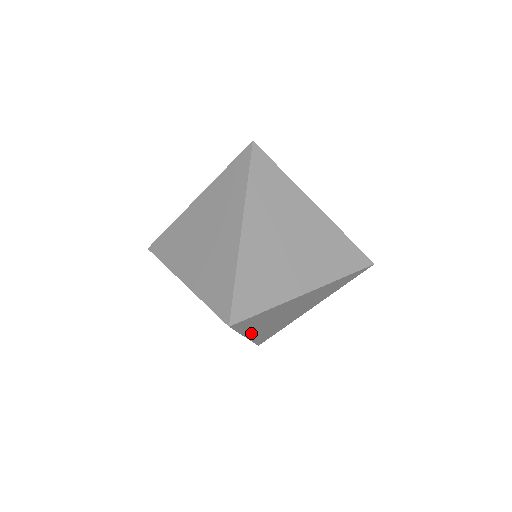
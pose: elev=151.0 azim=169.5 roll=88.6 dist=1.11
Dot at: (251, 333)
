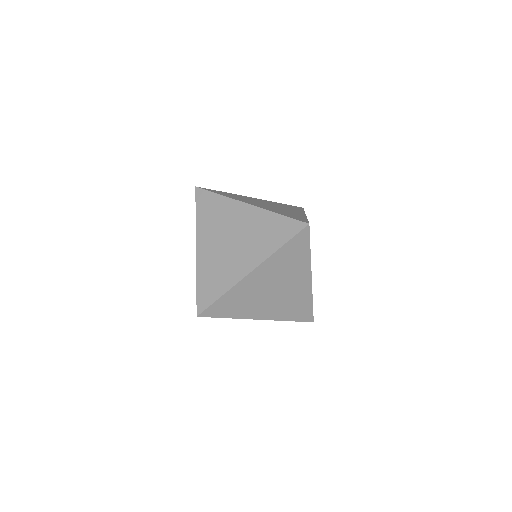
Dot at: occluded
